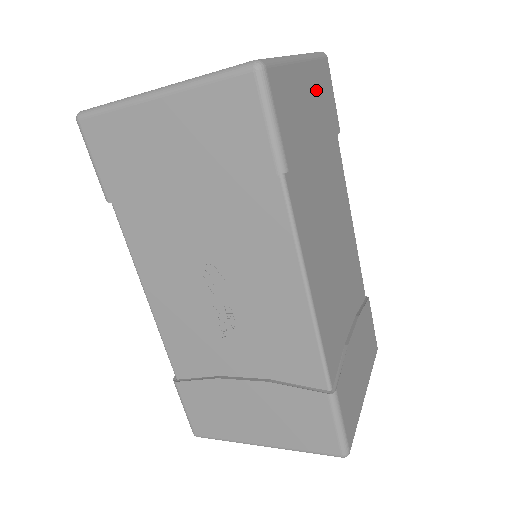
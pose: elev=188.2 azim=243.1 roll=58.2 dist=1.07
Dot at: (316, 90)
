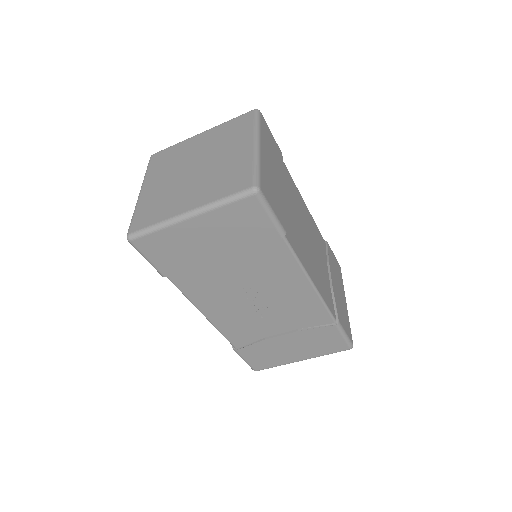
Dot at: (269, 151)
